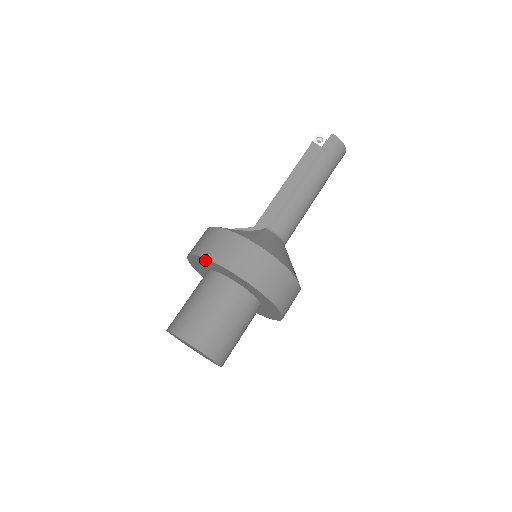
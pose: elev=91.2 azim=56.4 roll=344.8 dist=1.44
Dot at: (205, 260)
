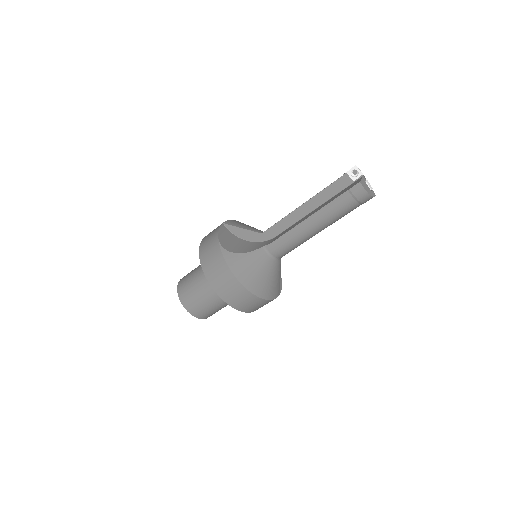
Dot at: occluded
